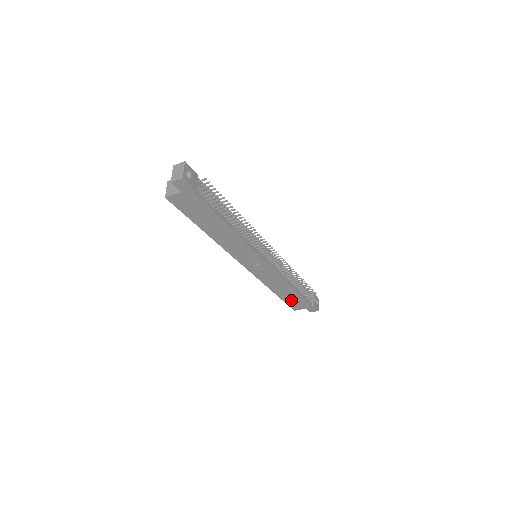
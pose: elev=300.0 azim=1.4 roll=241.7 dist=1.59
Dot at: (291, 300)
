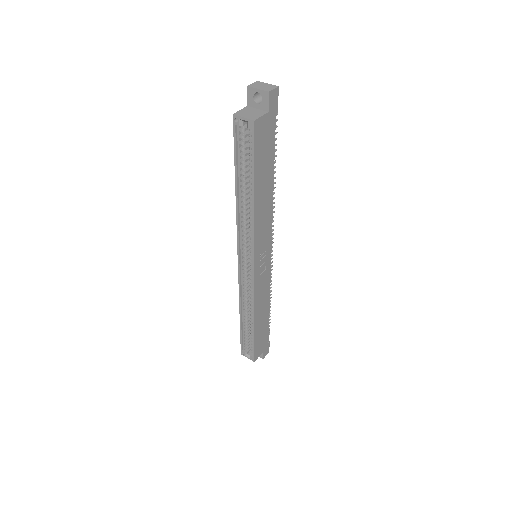
Dot at: (259, 337)
